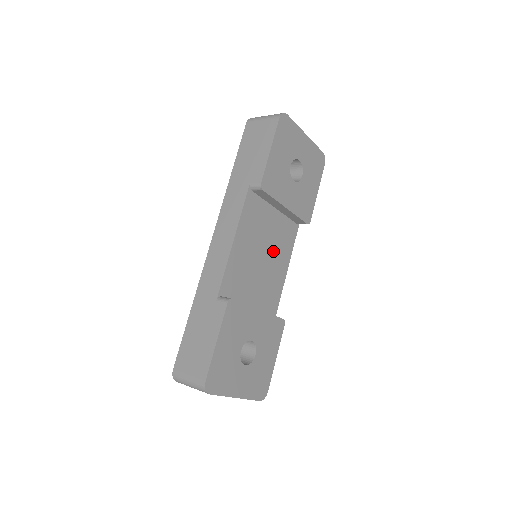
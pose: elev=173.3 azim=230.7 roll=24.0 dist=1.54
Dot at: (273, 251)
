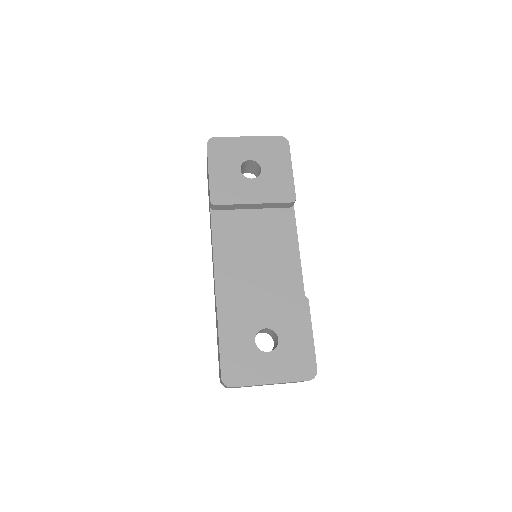
Dot at: (269, 243)
